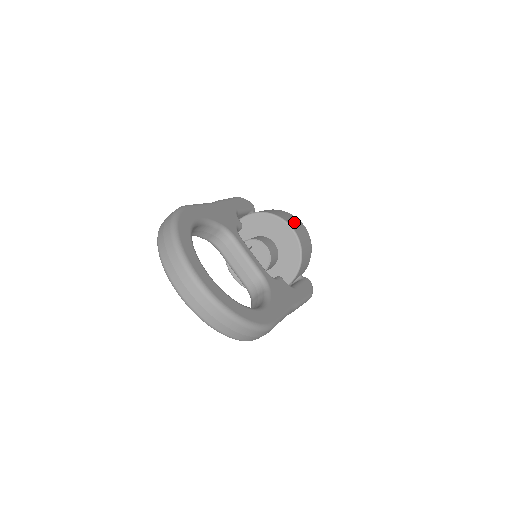
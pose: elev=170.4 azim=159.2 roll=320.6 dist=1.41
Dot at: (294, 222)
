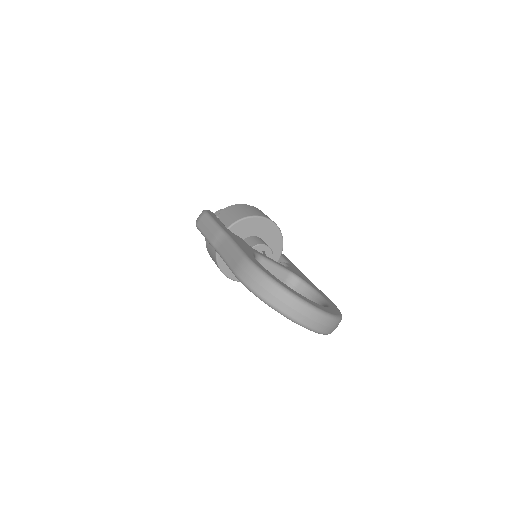
Dot at: (261, 212)
